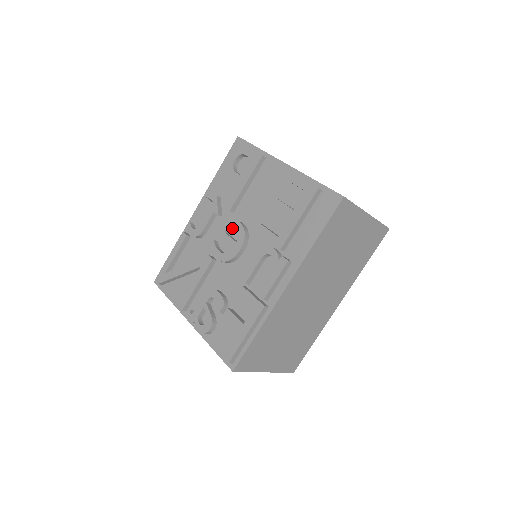
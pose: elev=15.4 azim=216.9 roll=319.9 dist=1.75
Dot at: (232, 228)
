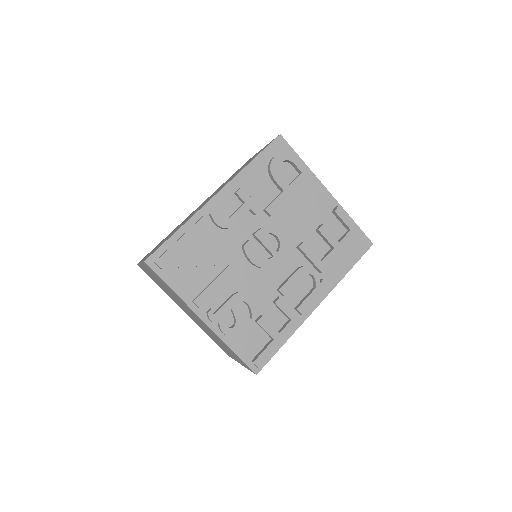
Dot at: (268, 233)
